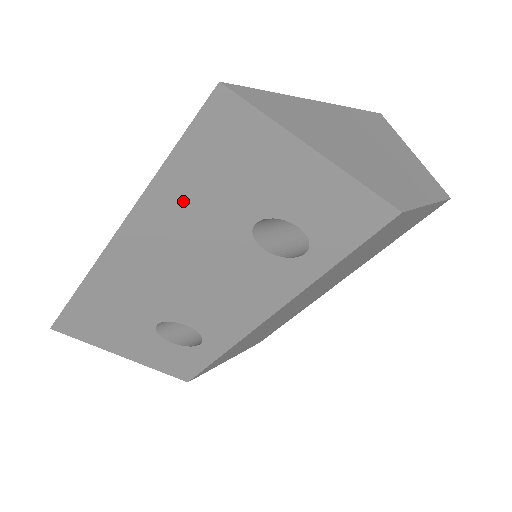
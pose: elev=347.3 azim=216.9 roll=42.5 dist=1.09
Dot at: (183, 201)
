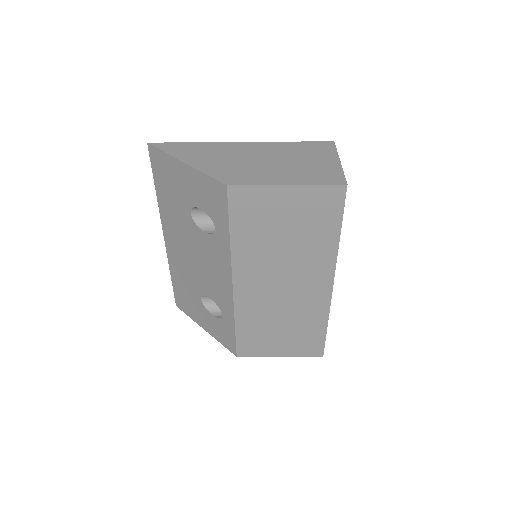
Dot at: (168, 207)
